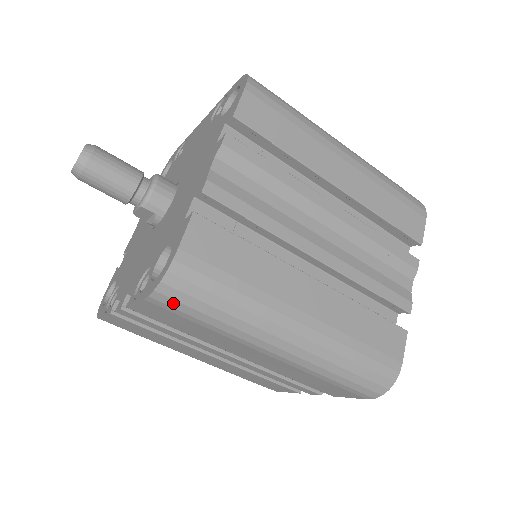
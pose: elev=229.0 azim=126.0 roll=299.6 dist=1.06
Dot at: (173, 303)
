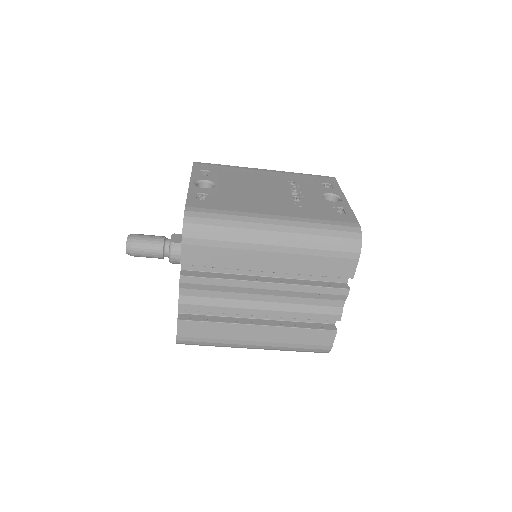
Dot at: occluded
